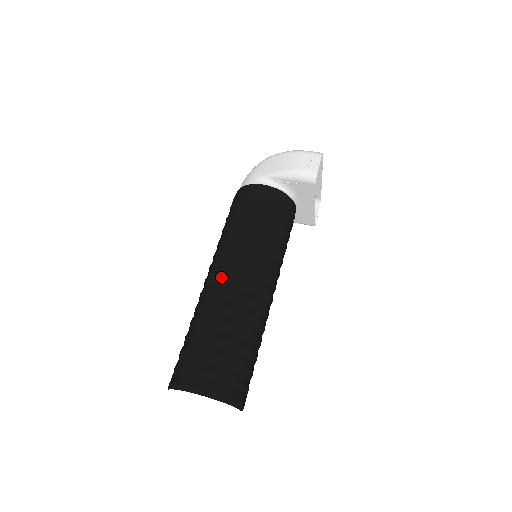
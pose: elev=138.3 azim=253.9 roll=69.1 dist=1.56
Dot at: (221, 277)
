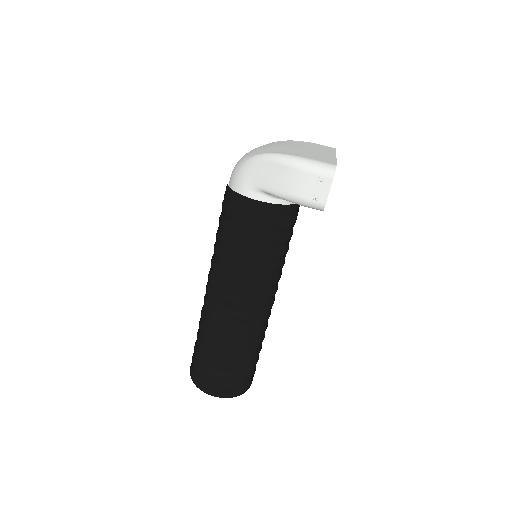
Dot at: (221, 307)
